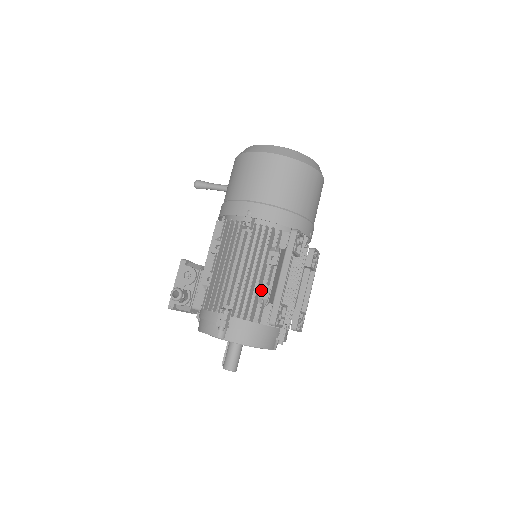
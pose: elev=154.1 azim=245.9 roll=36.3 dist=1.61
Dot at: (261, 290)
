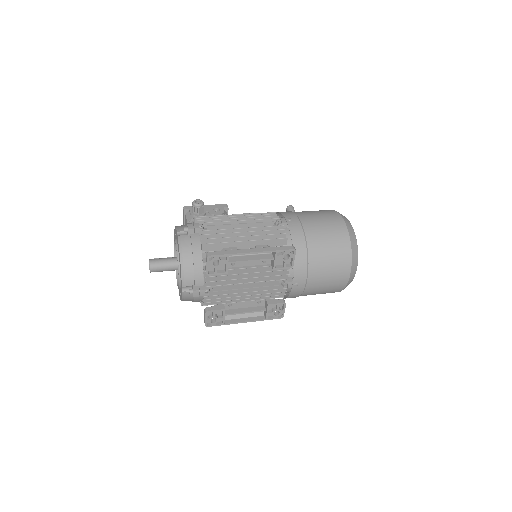
Dot at: (231, 248)
